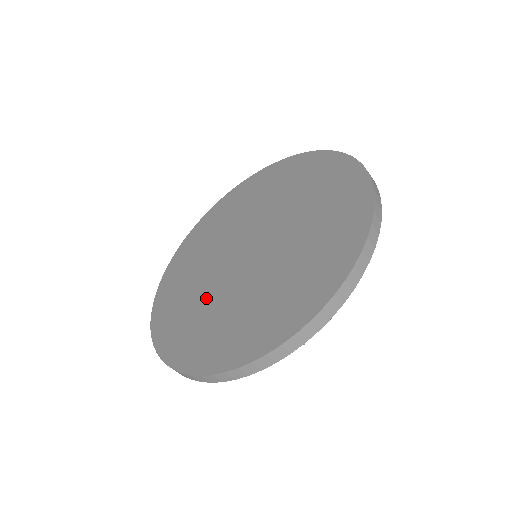
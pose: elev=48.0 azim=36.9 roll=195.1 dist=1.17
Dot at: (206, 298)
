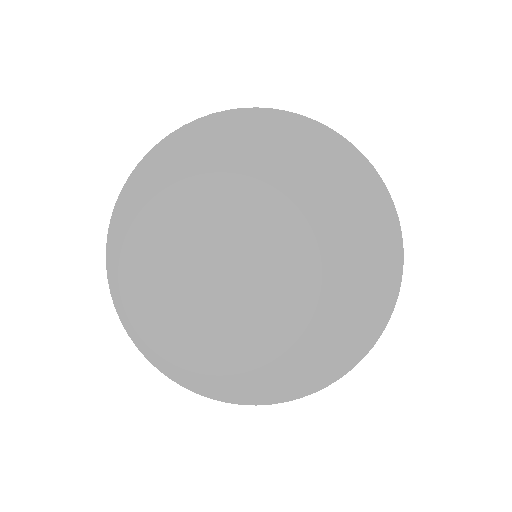
Dot at: (186, 268)
